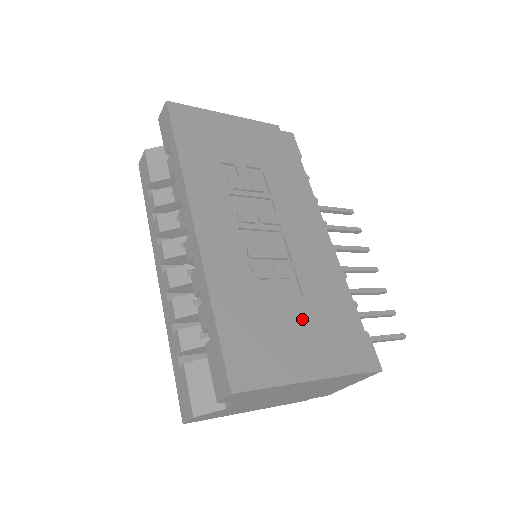
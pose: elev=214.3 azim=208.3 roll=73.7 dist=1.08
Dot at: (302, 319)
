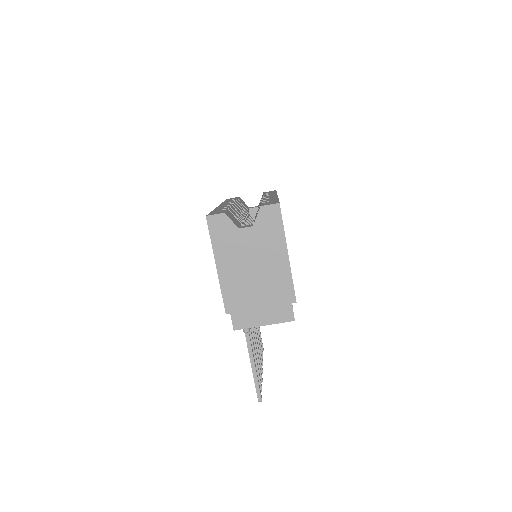
Dot at: occluded
